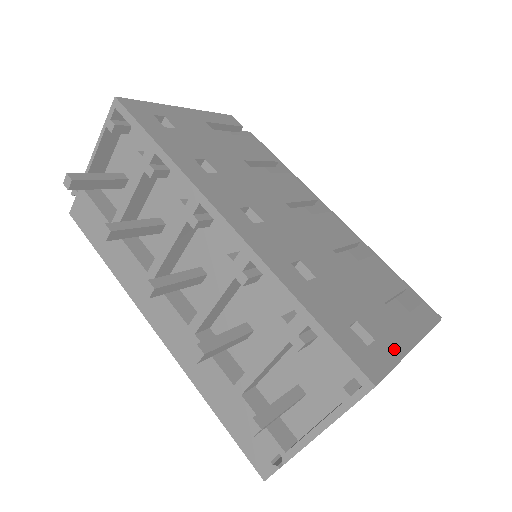
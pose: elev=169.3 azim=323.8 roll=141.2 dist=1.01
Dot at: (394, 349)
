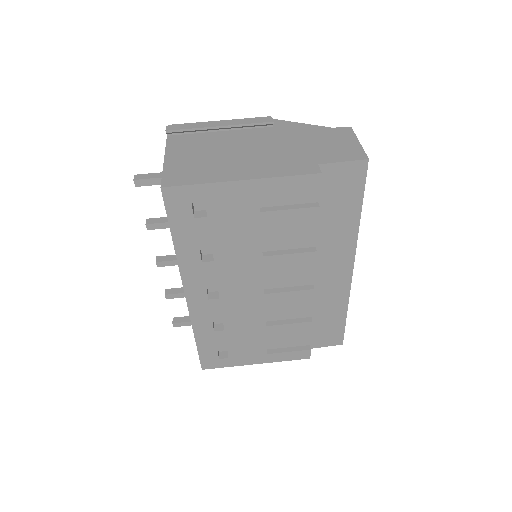
Dot at: (237, 363)
